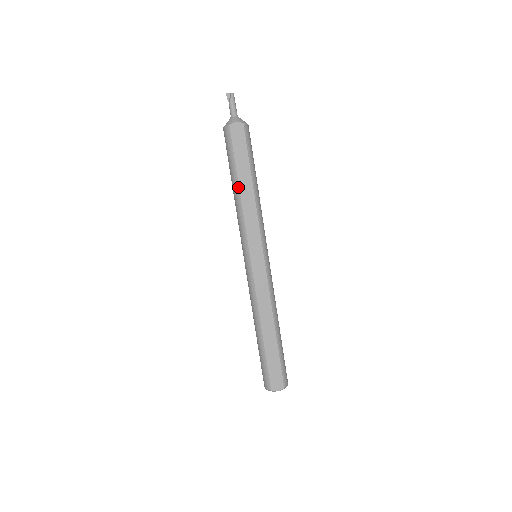
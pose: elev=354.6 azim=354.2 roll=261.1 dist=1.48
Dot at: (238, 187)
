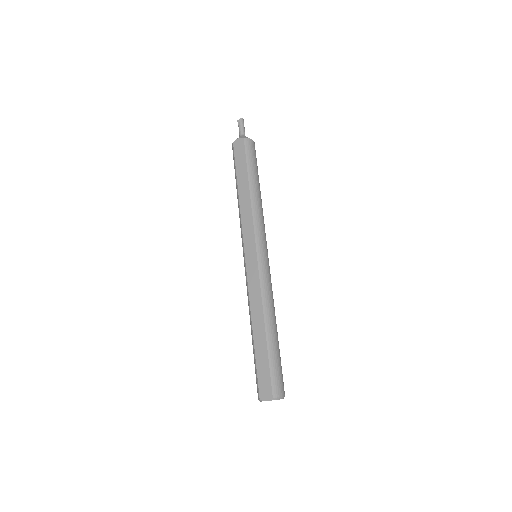
Dot at: (238, 192)
